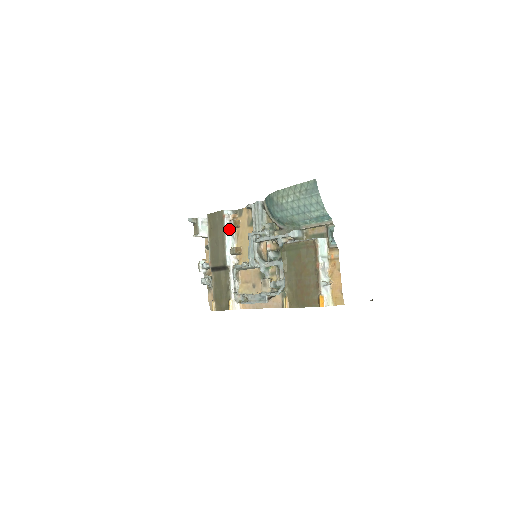
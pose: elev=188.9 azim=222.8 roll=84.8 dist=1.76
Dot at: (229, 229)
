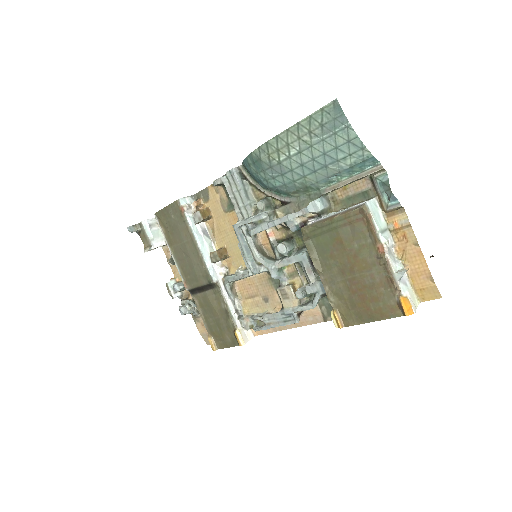
Dot at: (197, 226)
